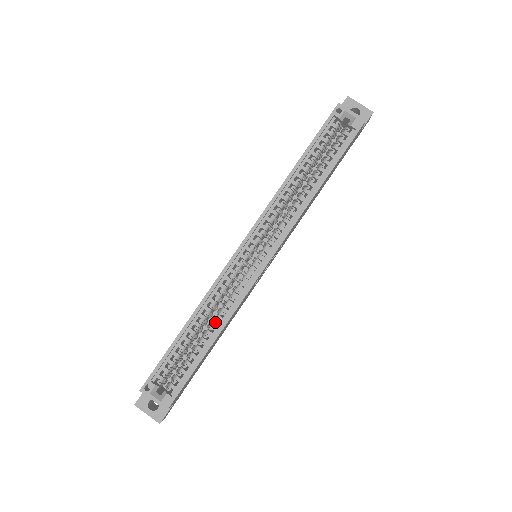
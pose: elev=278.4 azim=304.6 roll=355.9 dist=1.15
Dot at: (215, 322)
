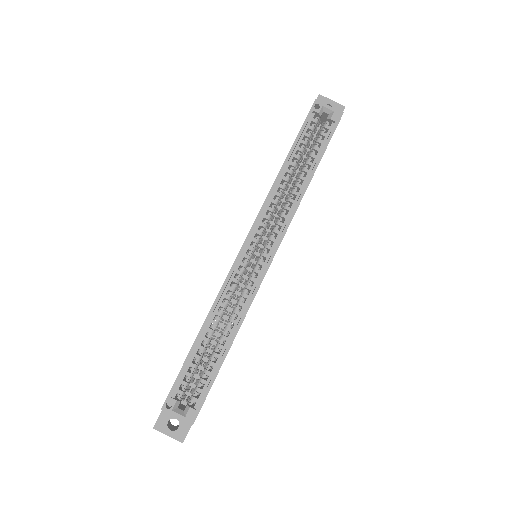
Dot at: occluded
